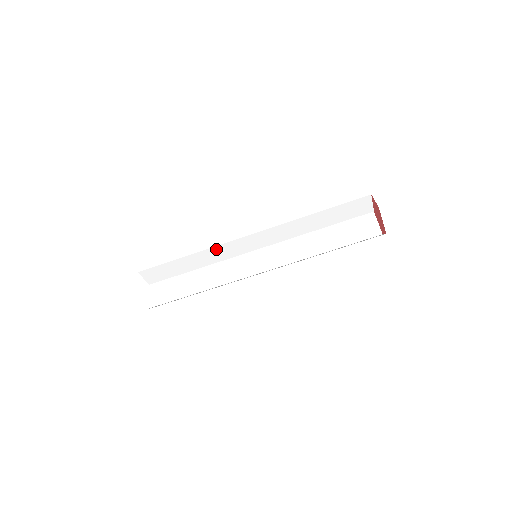
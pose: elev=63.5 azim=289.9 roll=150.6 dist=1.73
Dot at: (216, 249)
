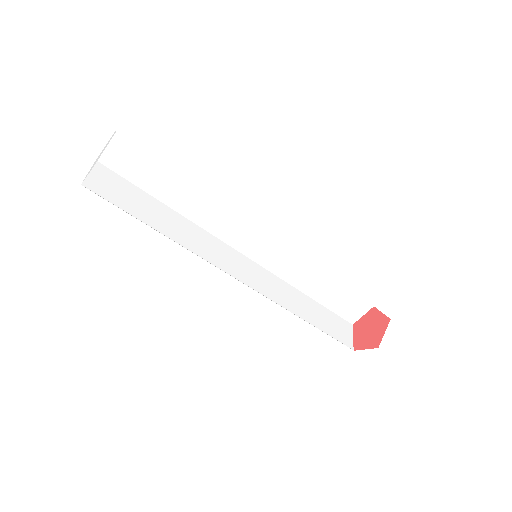
Dot at: occluded
